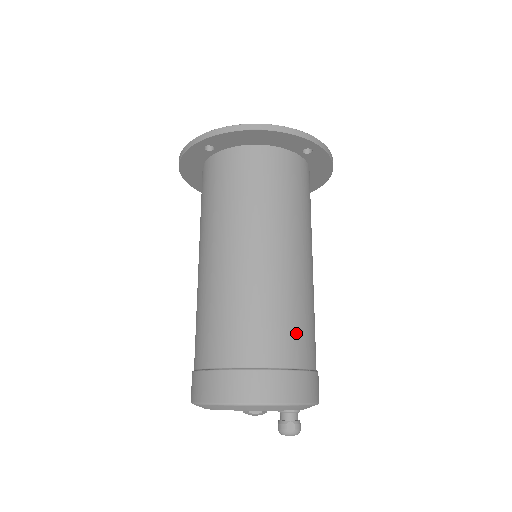
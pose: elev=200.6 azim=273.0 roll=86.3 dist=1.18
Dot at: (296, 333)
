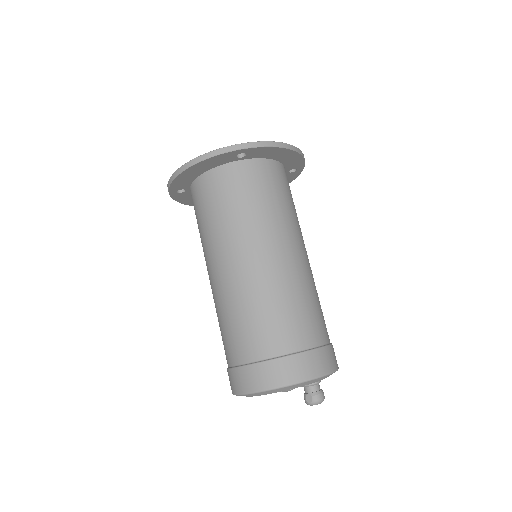
Dot at: (271, 326)
